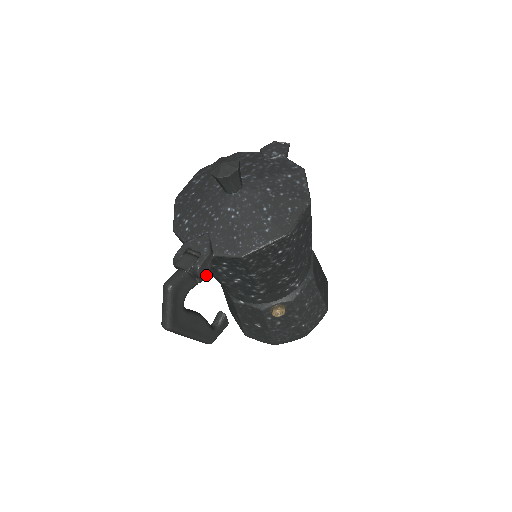
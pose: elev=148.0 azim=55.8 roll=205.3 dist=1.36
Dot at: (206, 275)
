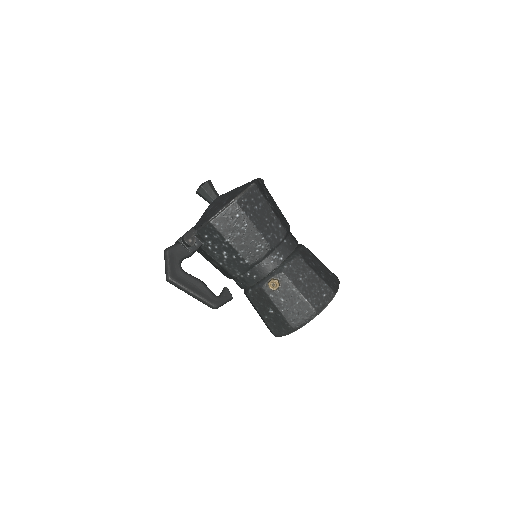
Dot at: (192, 243)
